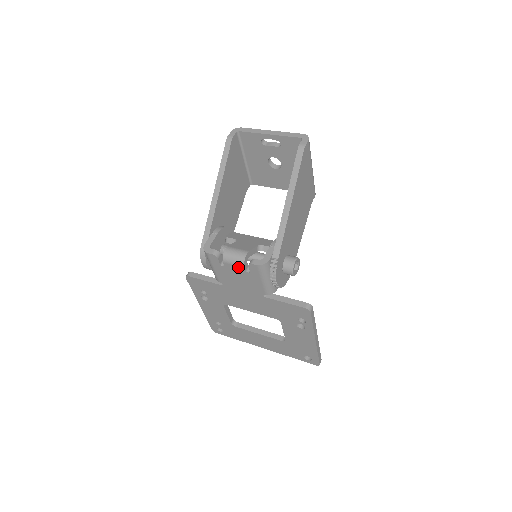
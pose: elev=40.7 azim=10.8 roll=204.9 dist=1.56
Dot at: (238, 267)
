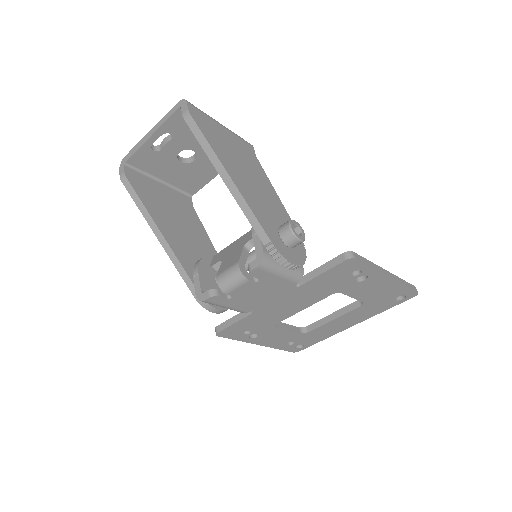
Dot at: (244, 286)
